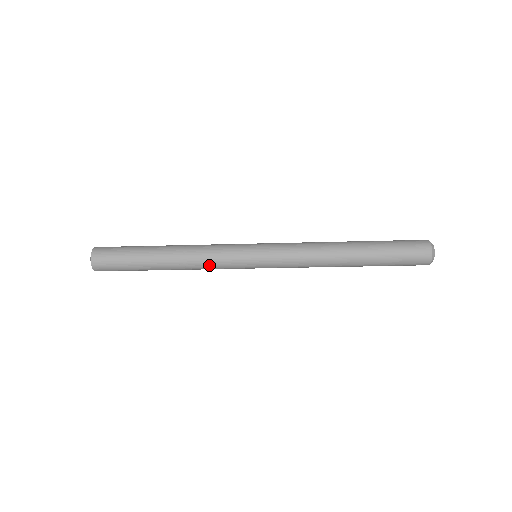
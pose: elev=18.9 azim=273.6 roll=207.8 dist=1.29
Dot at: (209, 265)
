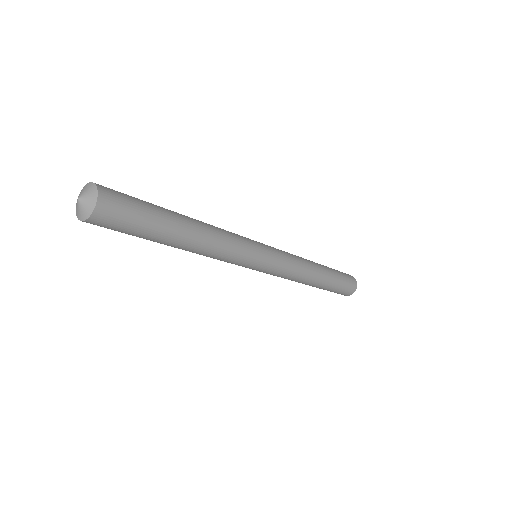
Dot at: (231, 243)
